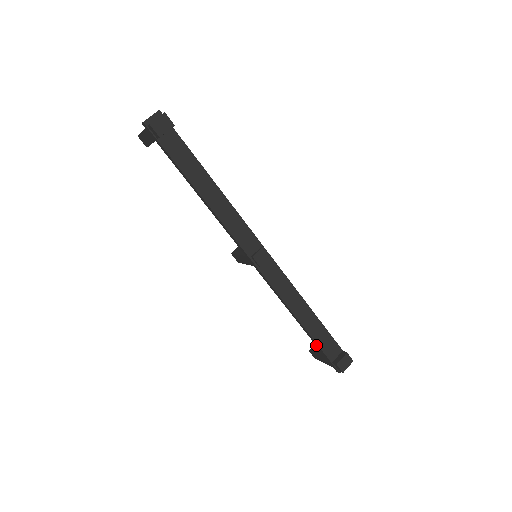
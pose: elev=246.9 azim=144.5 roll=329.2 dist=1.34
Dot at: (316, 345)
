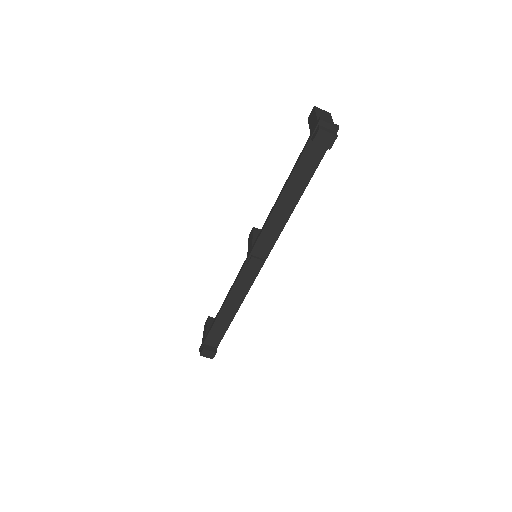
Dot at: (211, 327)
